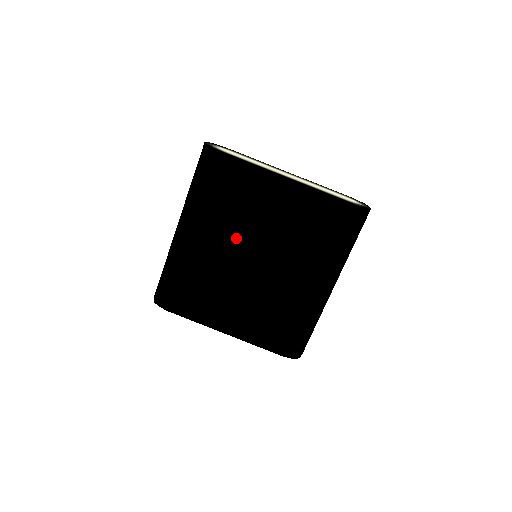
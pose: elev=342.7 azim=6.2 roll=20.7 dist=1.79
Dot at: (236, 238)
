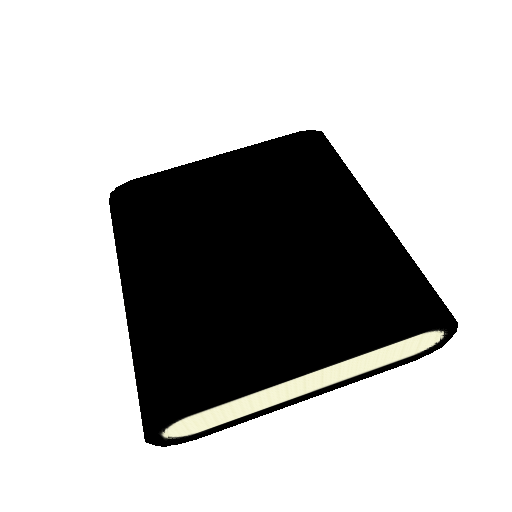
Dot at: (203, 215)
